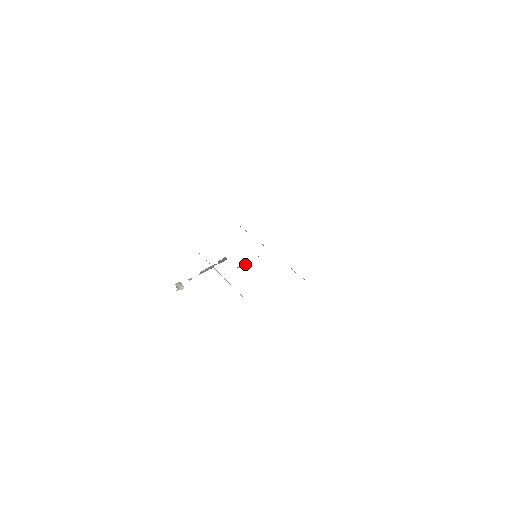
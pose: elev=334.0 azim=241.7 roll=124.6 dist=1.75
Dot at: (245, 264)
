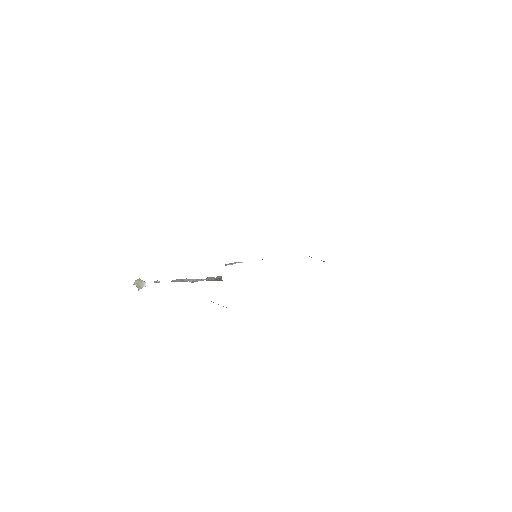
Dot at: occluded
